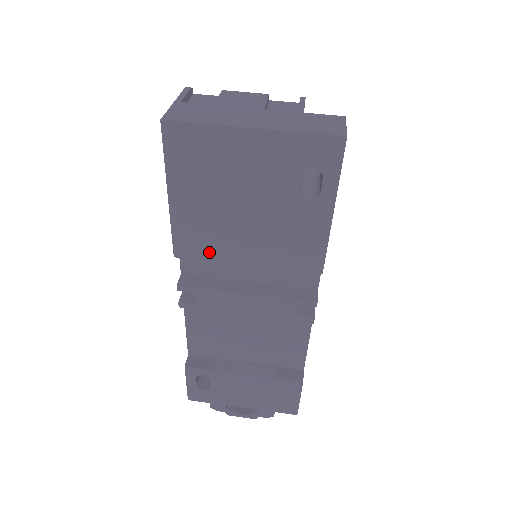
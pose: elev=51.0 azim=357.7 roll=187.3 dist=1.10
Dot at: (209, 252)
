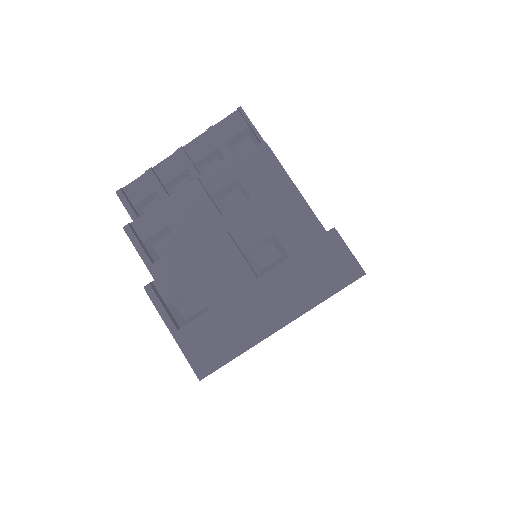
Dot at: occluded
